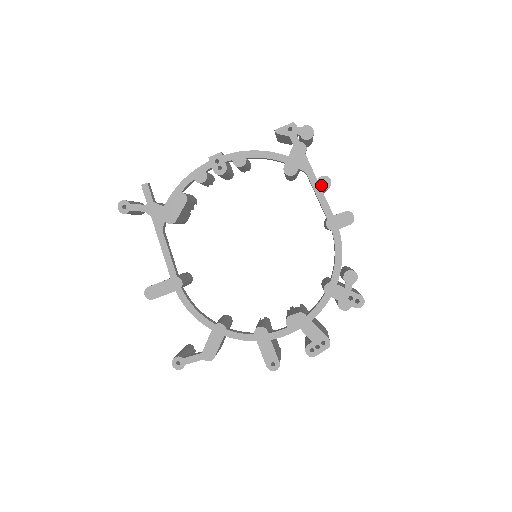
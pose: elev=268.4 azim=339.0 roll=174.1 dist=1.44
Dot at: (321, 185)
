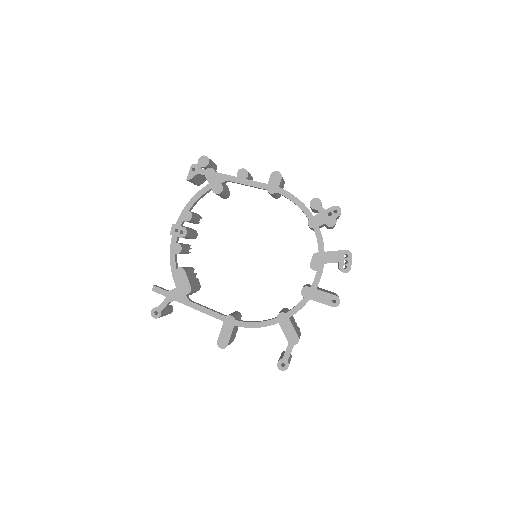
Dot at: (242, 177)
